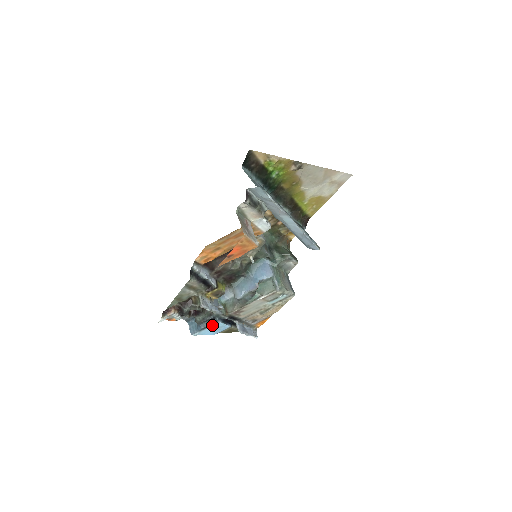
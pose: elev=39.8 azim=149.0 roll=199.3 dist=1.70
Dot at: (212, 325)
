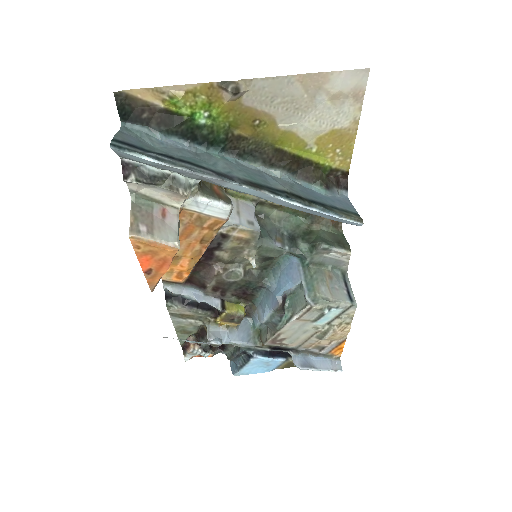
Dot at: (249, 361)
